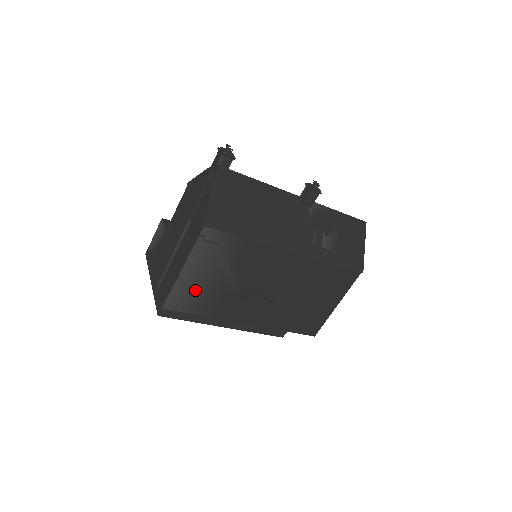
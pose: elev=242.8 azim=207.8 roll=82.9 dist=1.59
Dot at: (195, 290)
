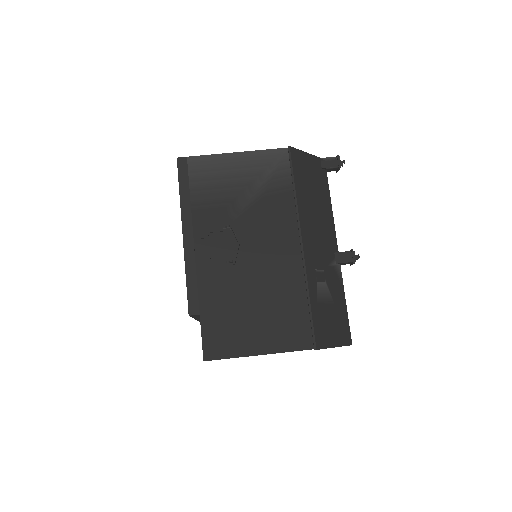
Dot at: (219, 176)
